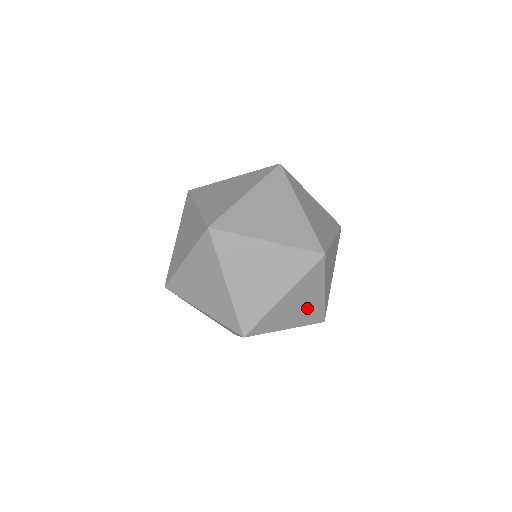
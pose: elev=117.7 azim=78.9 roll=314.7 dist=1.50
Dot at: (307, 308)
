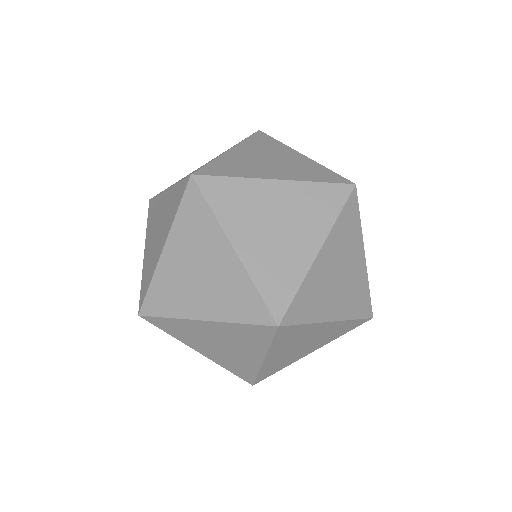
Dot at: (281, 249)
